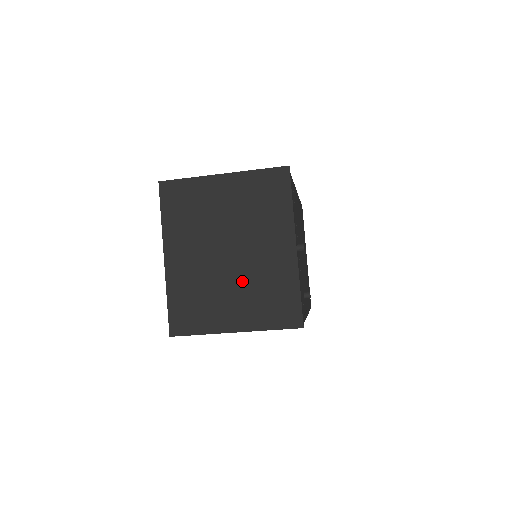
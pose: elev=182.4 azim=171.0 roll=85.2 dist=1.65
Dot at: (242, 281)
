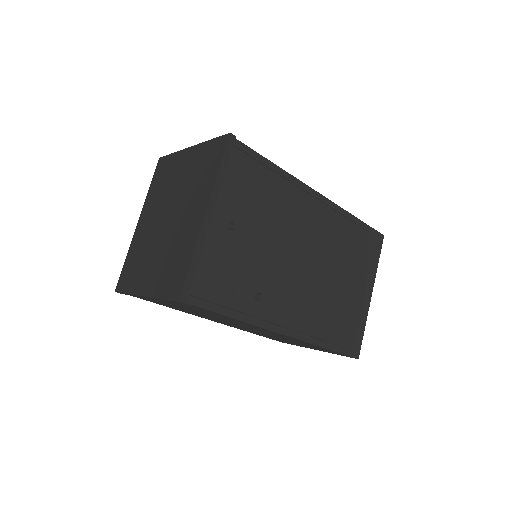
Dot at: (164, 247)
